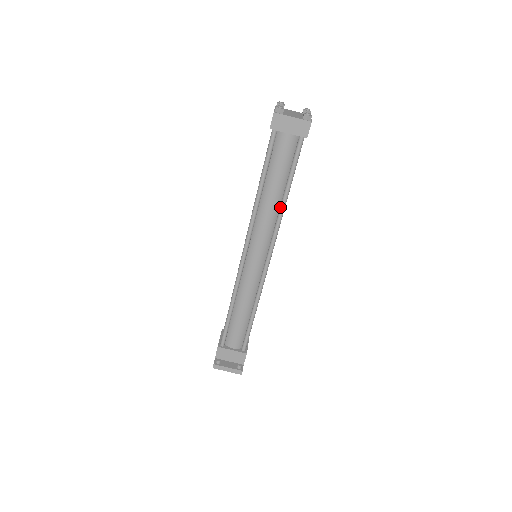
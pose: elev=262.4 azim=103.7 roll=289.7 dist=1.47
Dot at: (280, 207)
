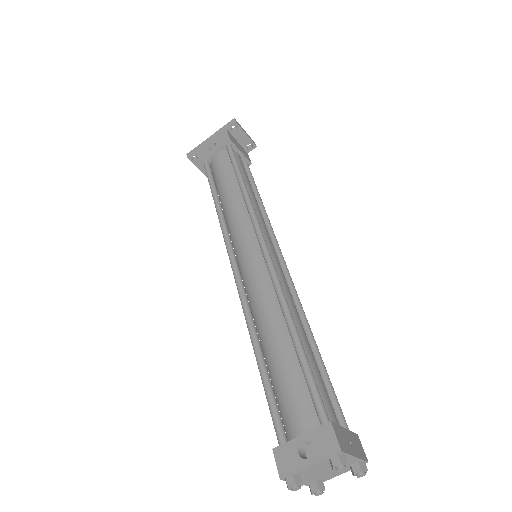
Dot at: occluded
